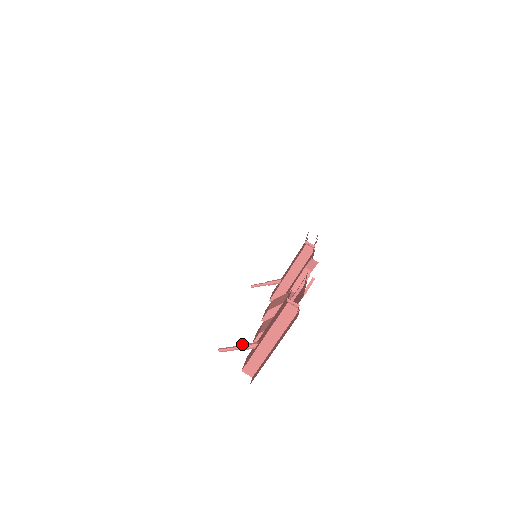
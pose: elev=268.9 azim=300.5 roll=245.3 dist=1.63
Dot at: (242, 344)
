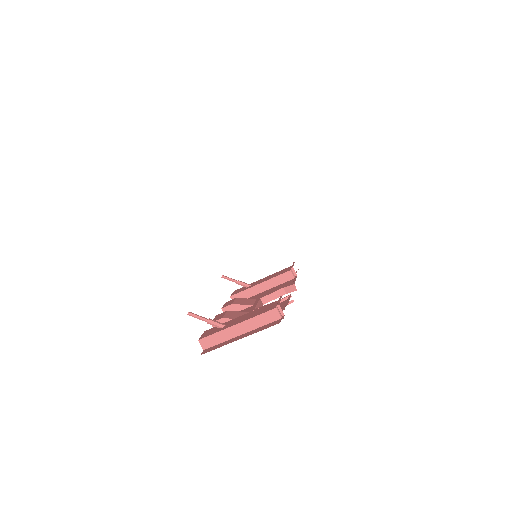
Dot at: (211, 319)
